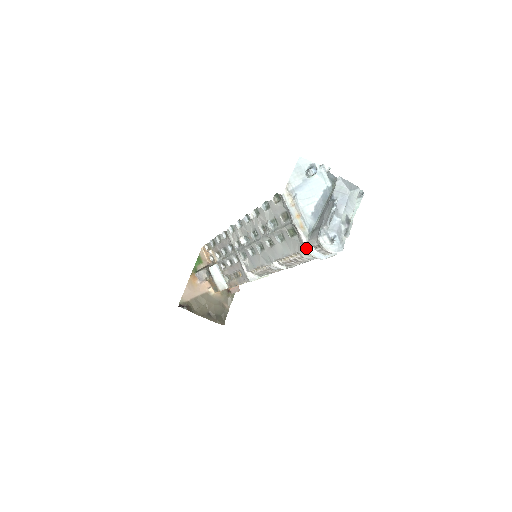
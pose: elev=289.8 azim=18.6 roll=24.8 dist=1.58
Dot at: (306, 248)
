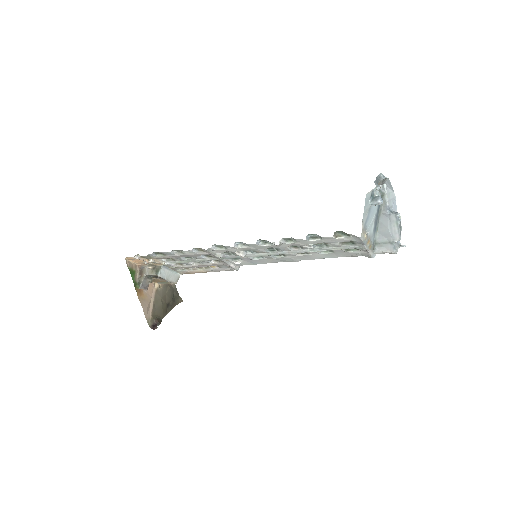
Dot at: (372, 257)
